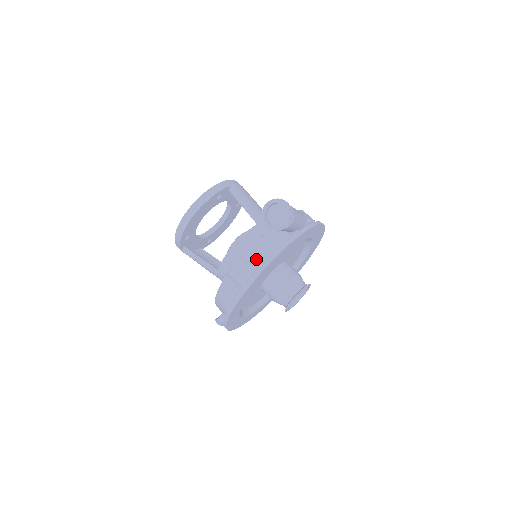
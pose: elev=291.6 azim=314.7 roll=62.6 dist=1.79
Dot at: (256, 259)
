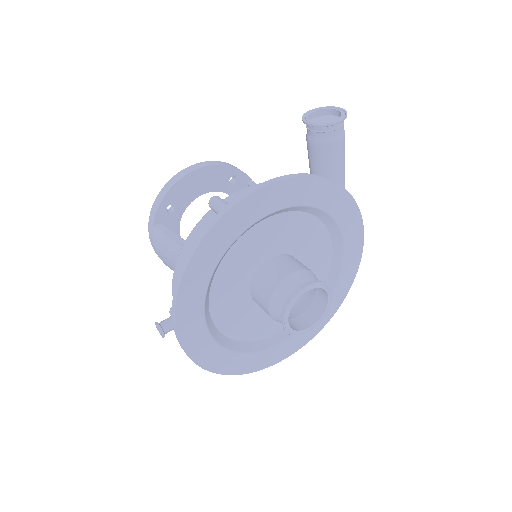
Dot at: occluded
